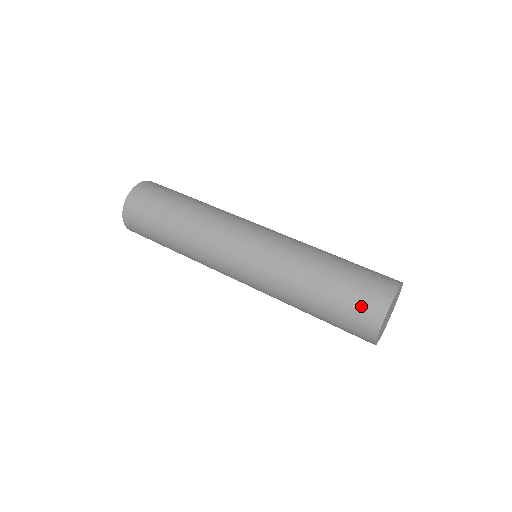
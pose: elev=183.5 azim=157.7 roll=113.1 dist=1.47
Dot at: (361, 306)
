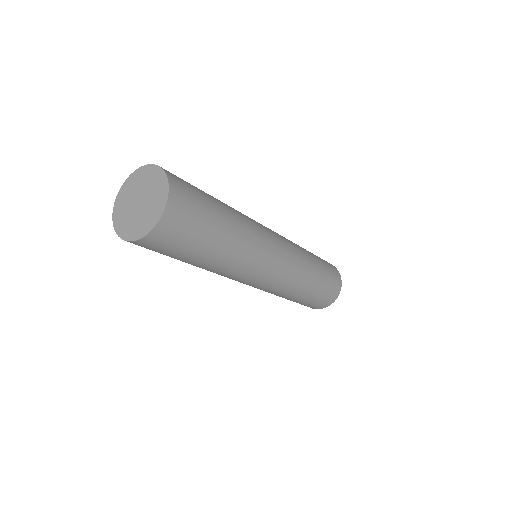
Dot at: (324, 300)
